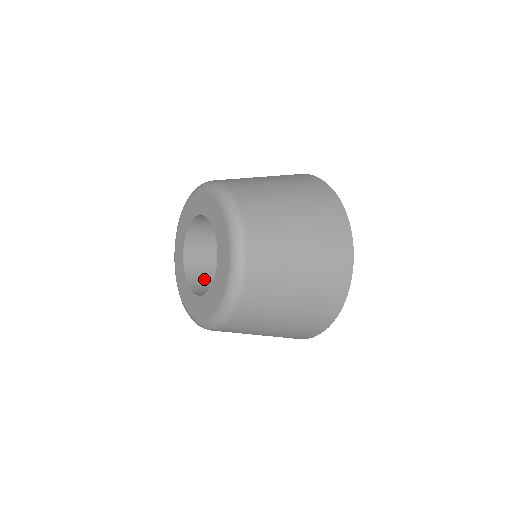
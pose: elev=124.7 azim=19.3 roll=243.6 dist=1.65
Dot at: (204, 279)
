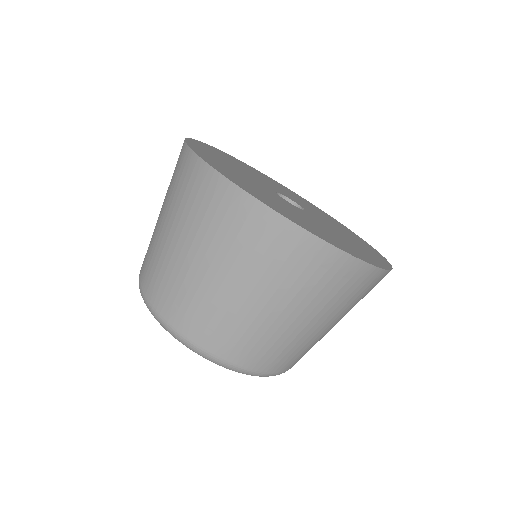
Dot at: occluded
